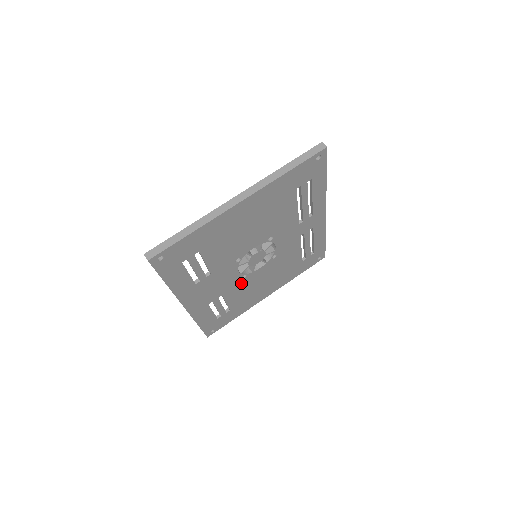
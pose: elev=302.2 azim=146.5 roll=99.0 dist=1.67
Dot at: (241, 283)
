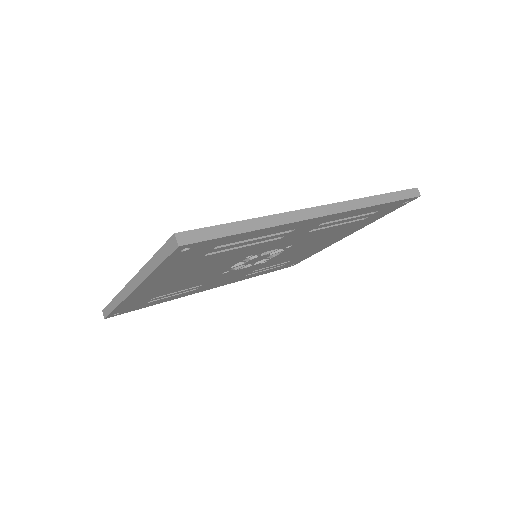
Dot at: (269, 261)
